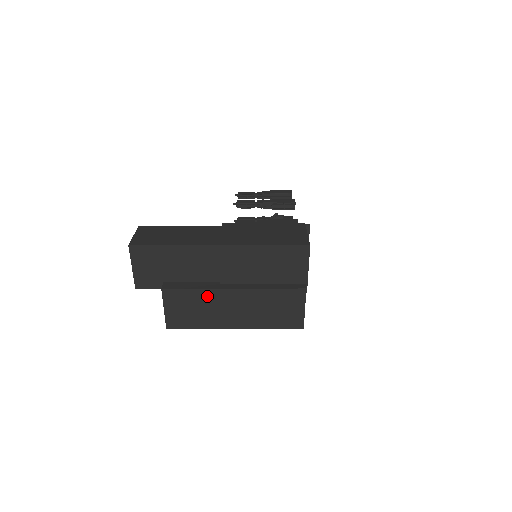
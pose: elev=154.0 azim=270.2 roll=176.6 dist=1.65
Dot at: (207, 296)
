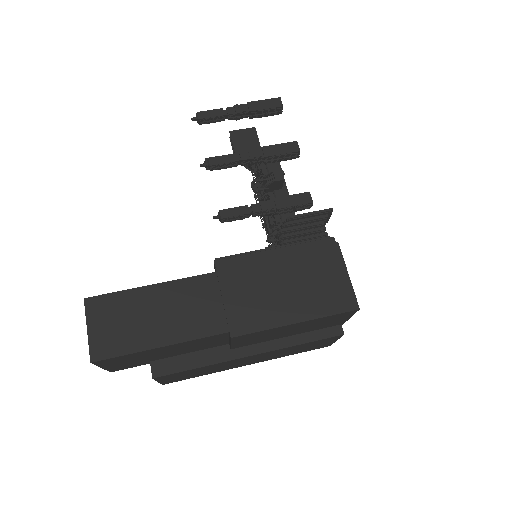
Dot at: (215, 366)
